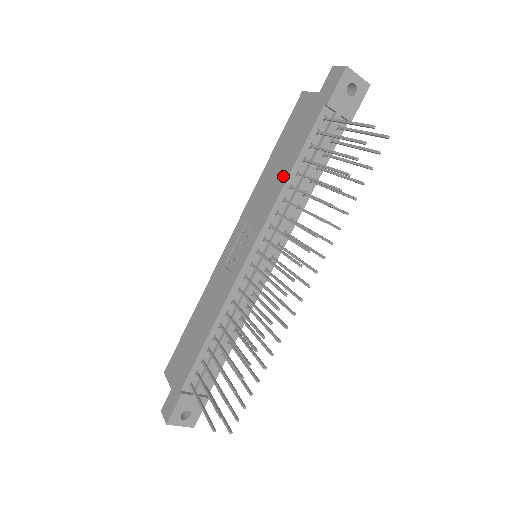
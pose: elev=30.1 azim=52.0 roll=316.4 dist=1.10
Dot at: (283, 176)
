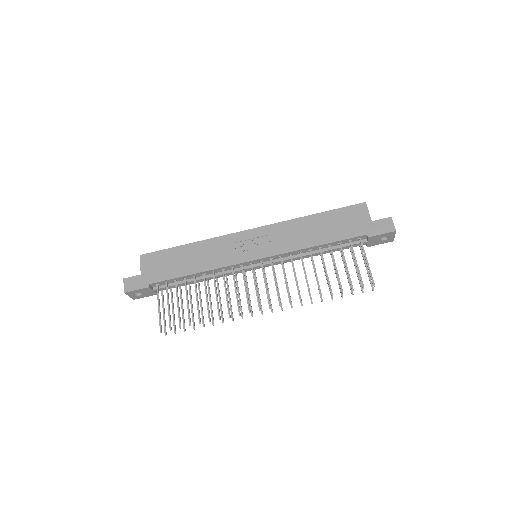
Dot at: (313, 241)
